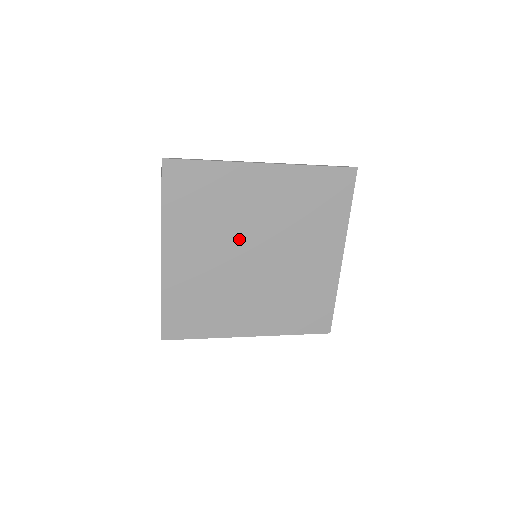
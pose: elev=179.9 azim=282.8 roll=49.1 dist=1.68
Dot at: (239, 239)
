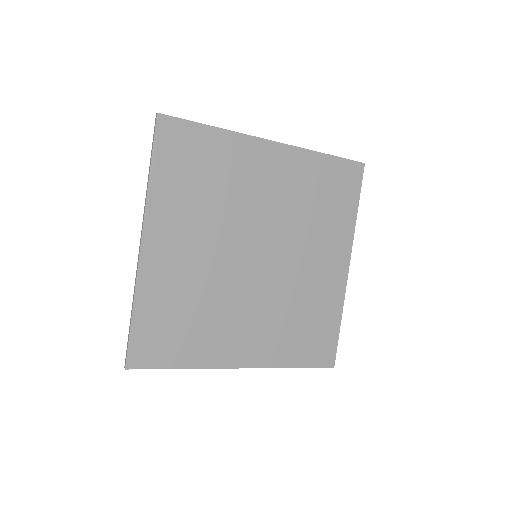
Dot at: (239, 231)
